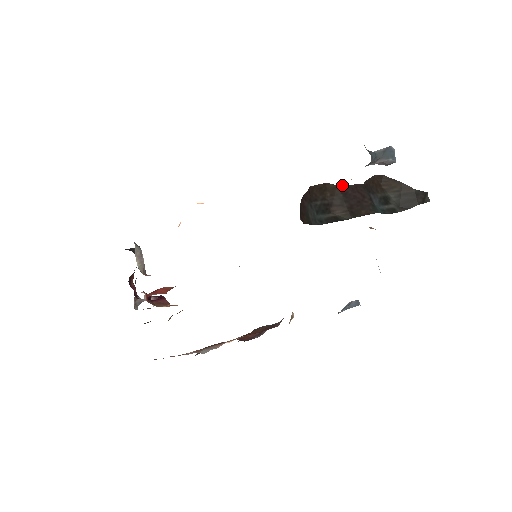
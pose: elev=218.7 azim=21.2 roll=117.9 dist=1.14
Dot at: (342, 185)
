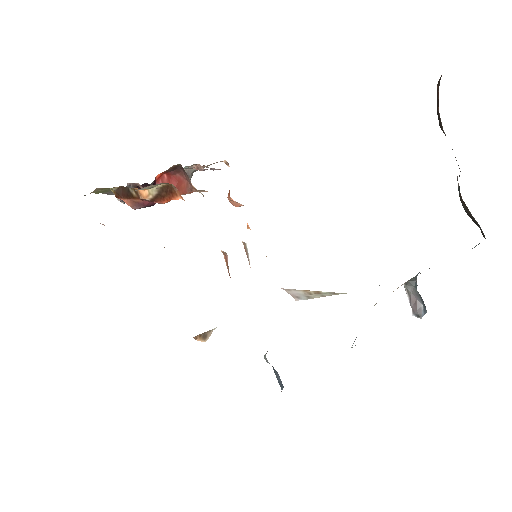
Dot at: occluded
